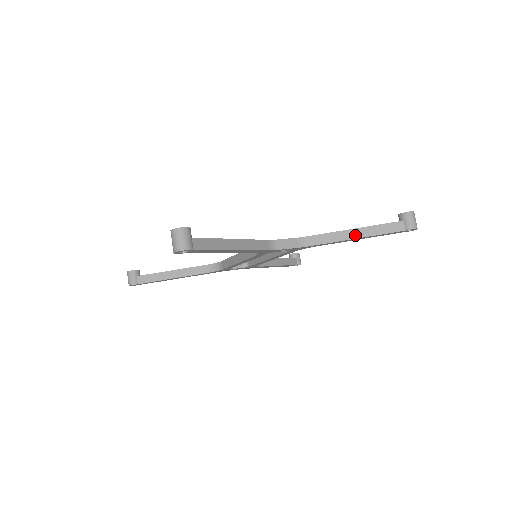
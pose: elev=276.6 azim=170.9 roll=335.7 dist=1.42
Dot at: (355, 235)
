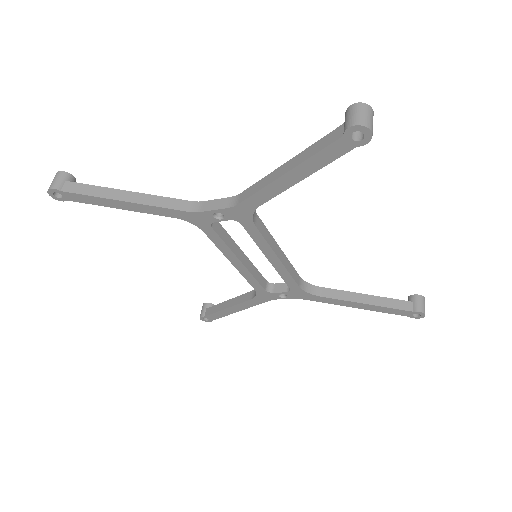
Dot at: (284, 170)
